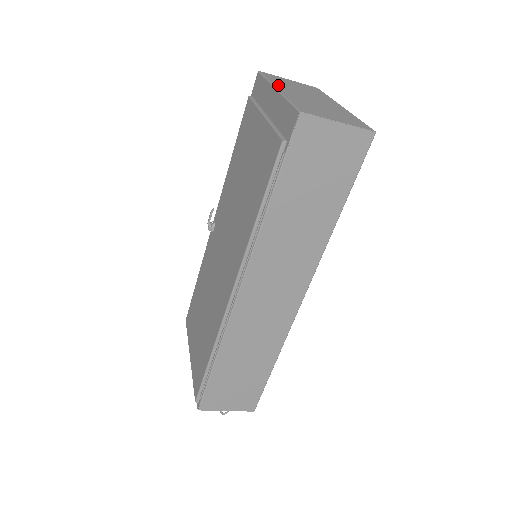
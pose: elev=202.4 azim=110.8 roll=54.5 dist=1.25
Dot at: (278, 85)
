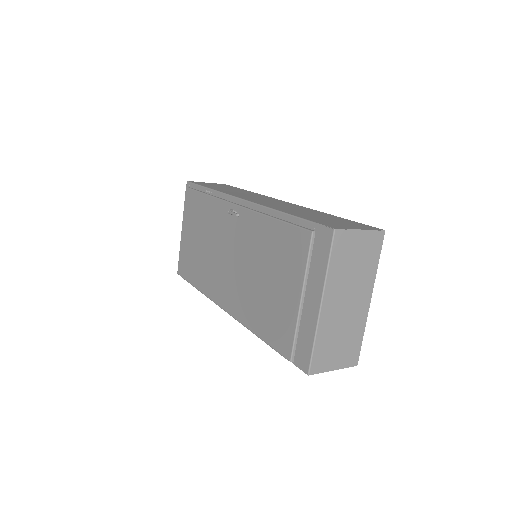
Dot at: (329, 288)
